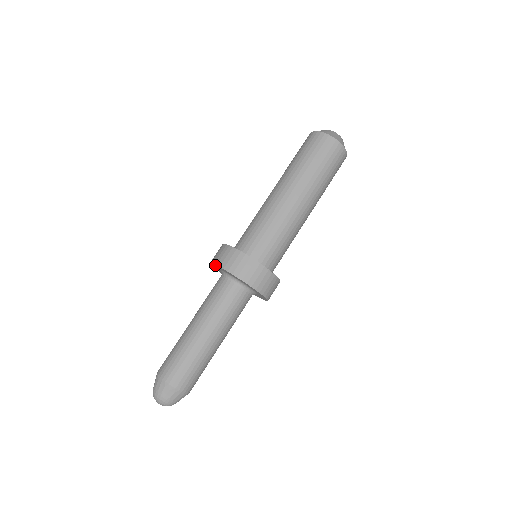
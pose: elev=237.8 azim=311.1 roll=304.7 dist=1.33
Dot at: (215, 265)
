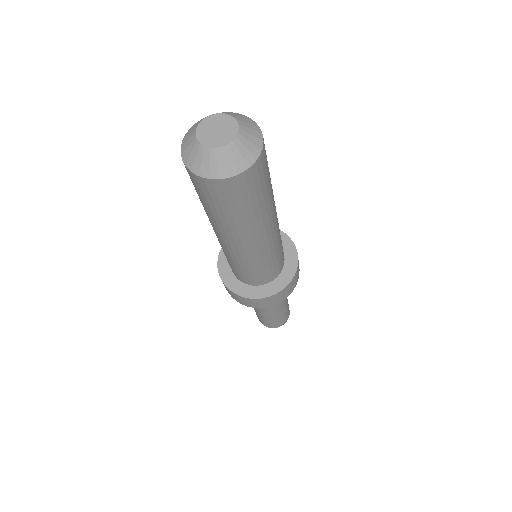
Dot at: occluded
